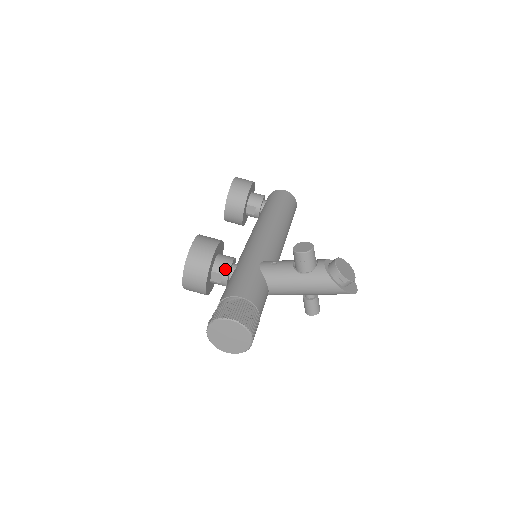
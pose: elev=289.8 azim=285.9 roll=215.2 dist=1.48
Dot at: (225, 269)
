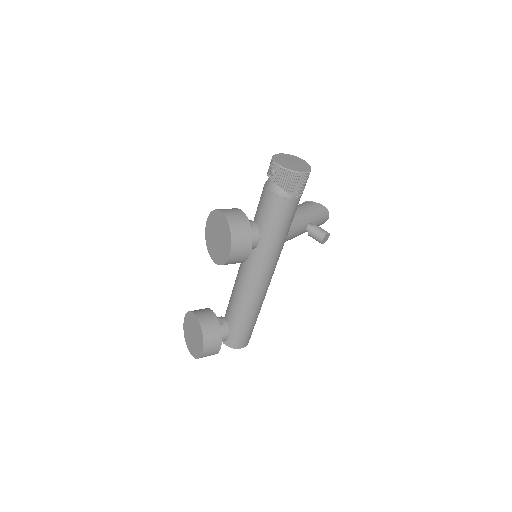
Dot at: occluded
